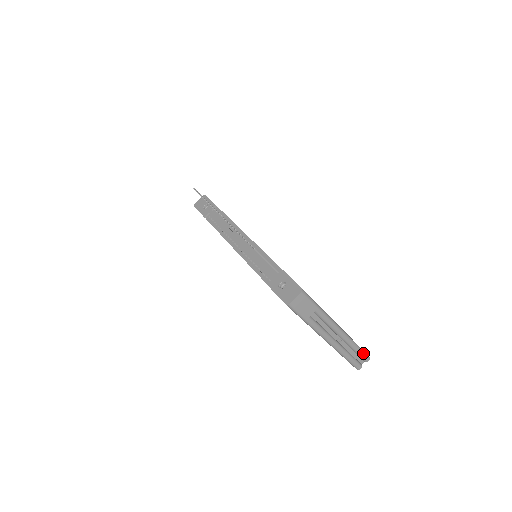
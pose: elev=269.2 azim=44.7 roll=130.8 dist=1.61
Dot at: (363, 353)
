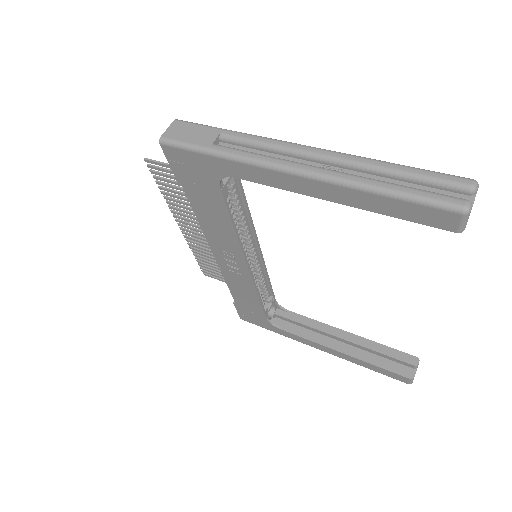
Dot at: (429, 172)
